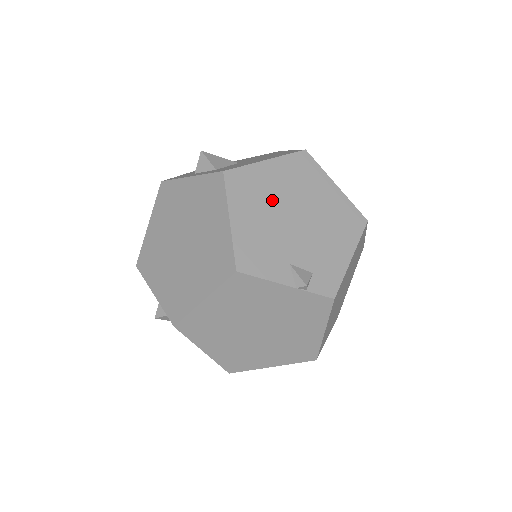
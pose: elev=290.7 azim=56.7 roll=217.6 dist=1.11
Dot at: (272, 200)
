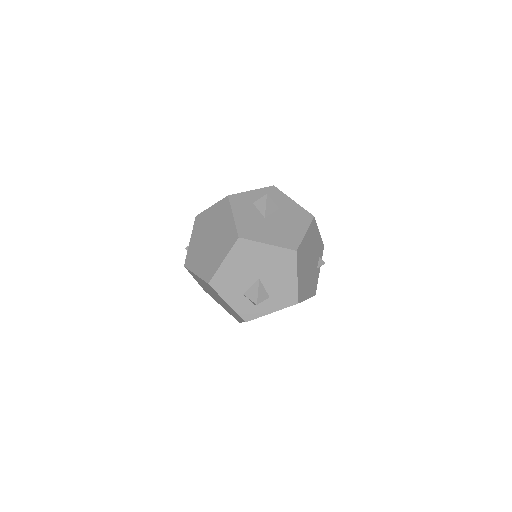
Dot at: (306, 276)
